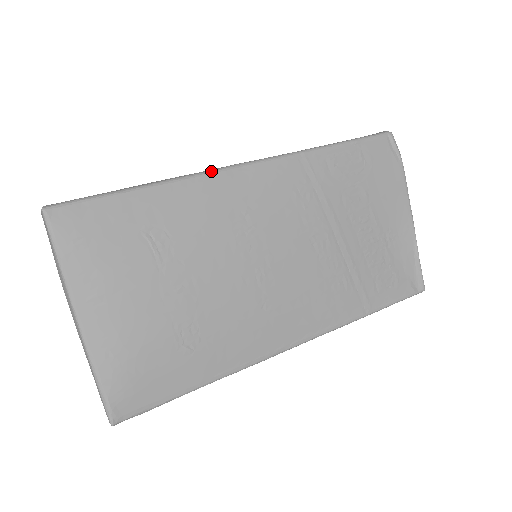
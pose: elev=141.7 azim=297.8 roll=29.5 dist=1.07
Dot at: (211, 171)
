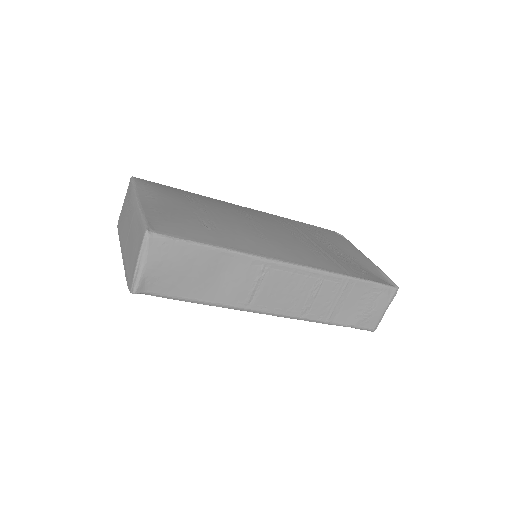
Dot at: occluded
